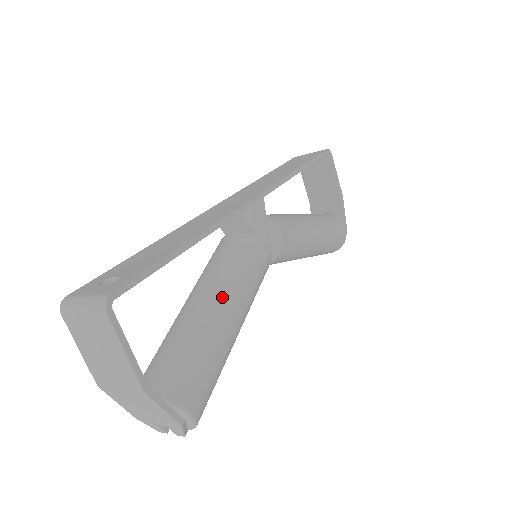
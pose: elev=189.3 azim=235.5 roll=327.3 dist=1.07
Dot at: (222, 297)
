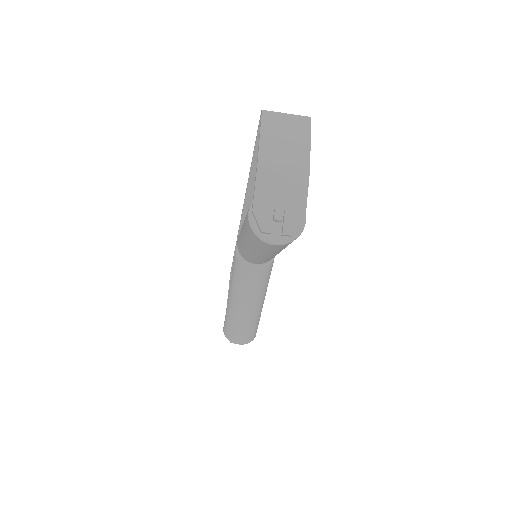
Dot at: occluded
